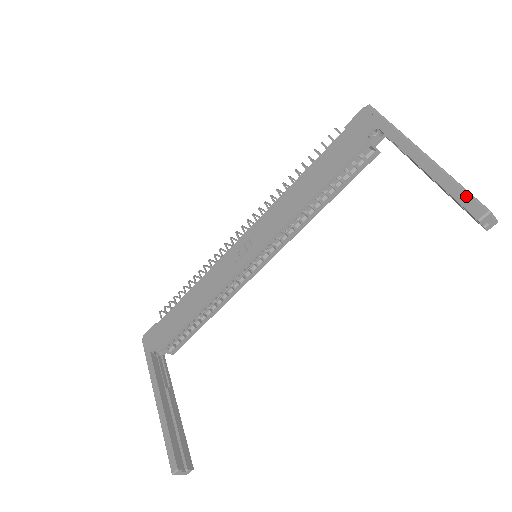
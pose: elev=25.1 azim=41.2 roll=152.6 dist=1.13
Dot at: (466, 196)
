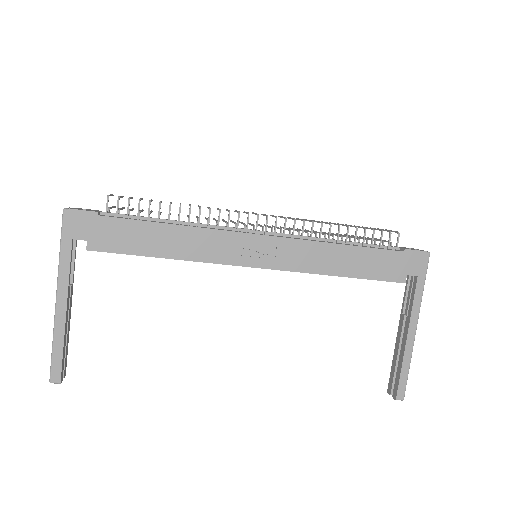
Dot at: (405, 382)
